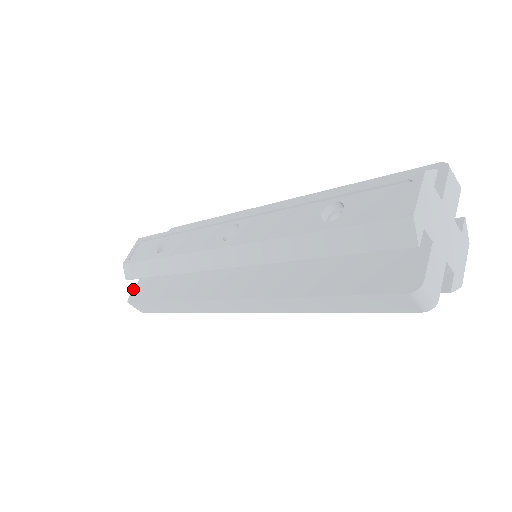
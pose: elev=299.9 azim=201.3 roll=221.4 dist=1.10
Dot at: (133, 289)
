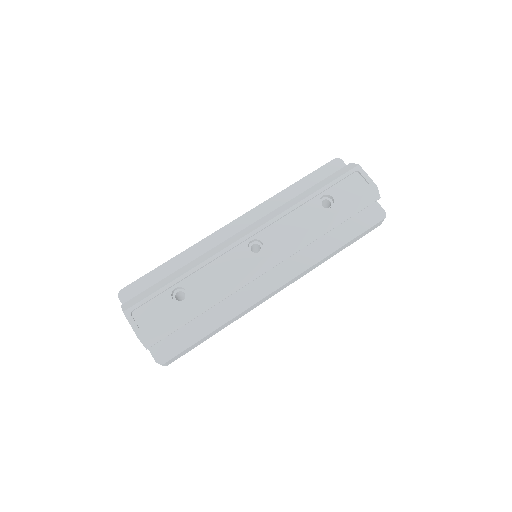
Dot at: (151, 354)
